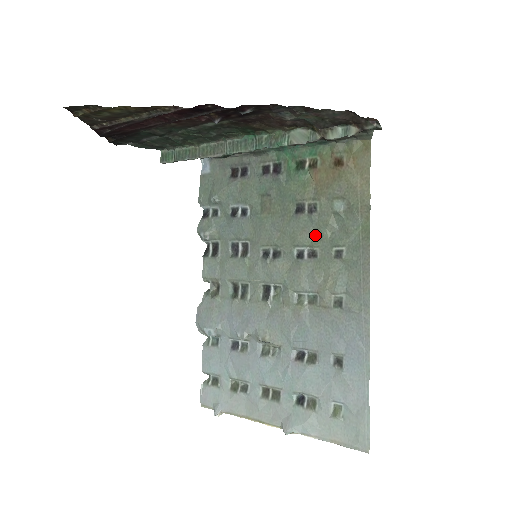
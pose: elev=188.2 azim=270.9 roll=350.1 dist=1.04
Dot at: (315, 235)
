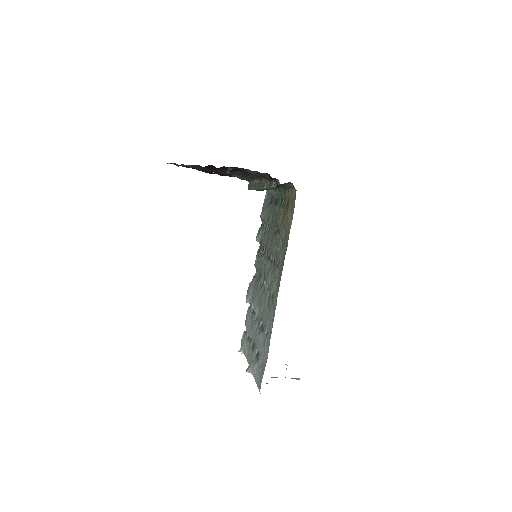
Dot at: occluded
